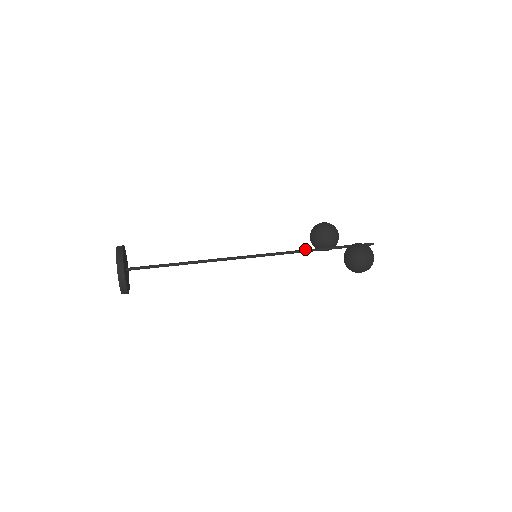
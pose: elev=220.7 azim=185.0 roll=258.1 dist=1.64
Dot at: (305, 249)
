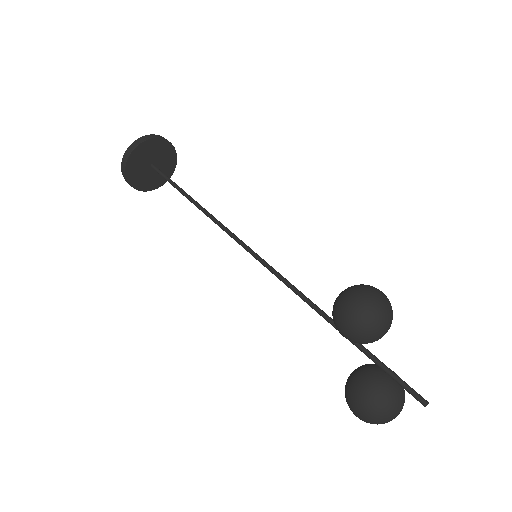
Dot at: (314, 306)
